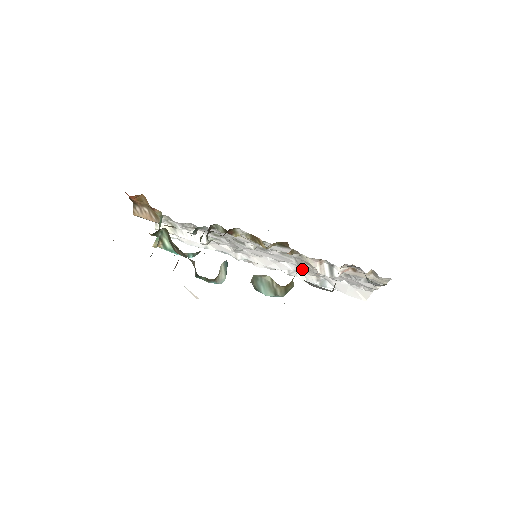
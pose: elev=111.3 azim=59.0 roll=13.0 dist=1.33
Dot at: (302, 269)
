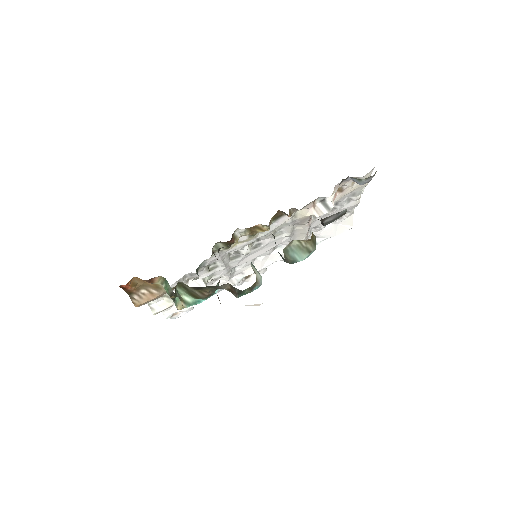
Dot at: occluded
